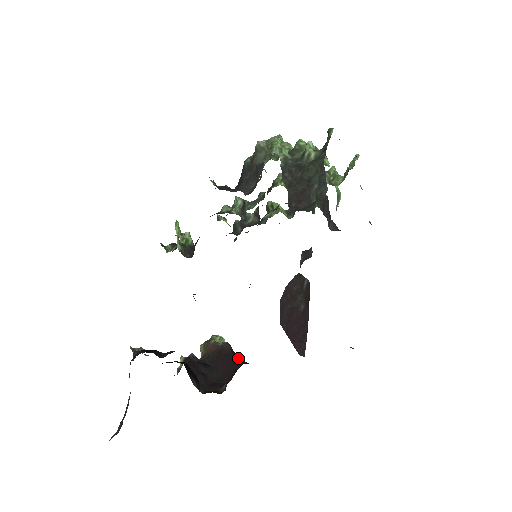
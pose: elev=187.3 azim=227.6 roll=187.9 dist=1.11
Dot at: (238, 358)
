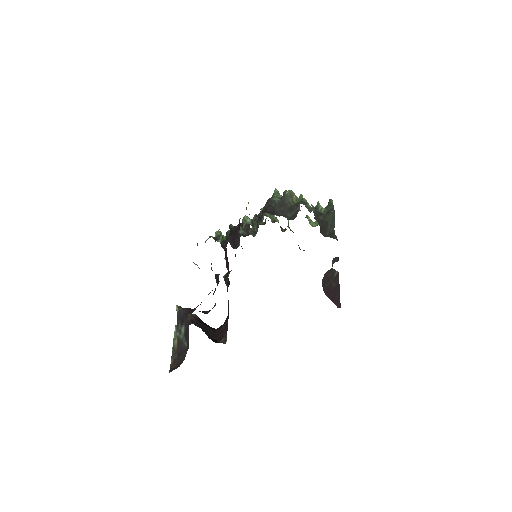
Dot at: (208, 325)
